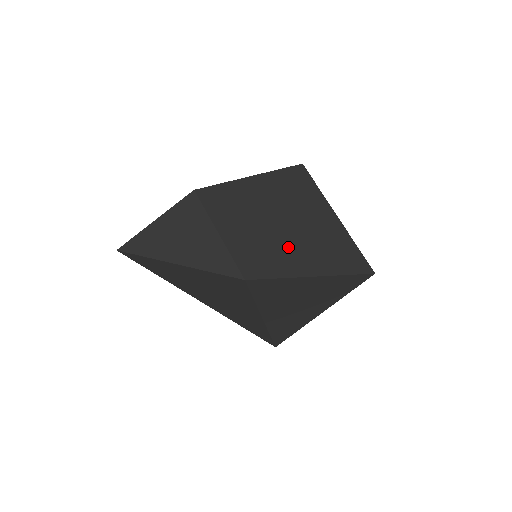
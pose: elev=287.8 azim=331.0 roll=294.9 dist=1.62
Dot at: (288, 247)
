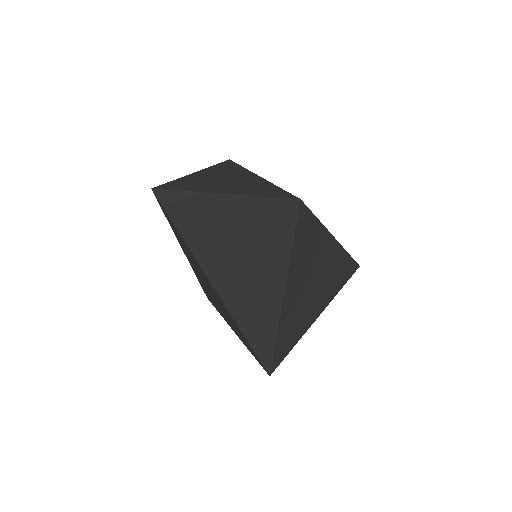
Dot at: occluded
